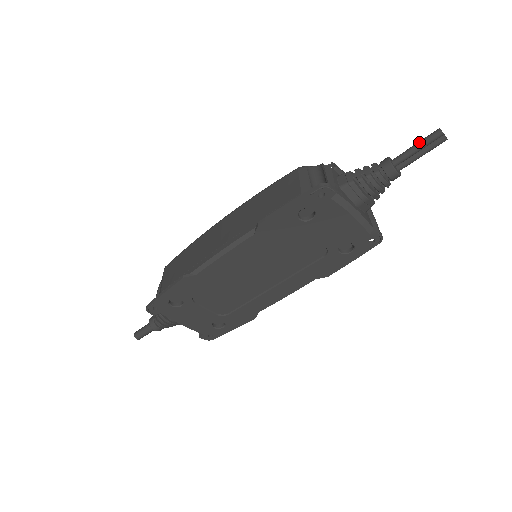
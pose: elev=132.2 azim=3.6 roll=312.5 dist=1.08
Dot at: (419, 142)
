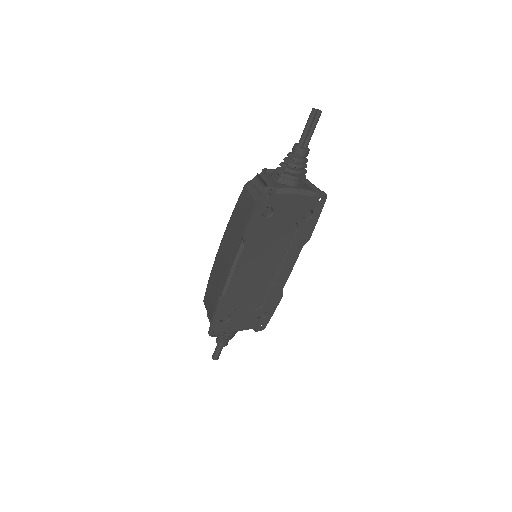
Dot at: (306, 124)
